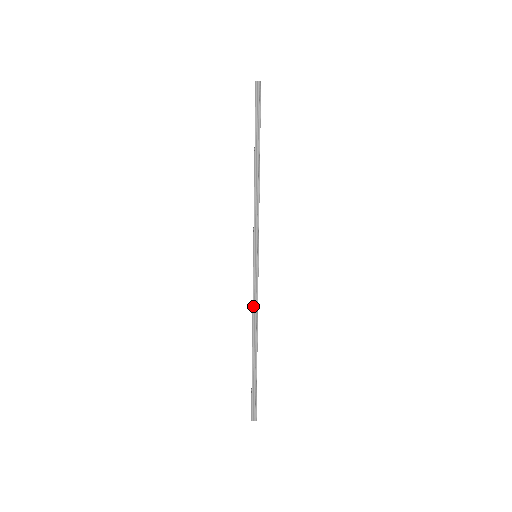
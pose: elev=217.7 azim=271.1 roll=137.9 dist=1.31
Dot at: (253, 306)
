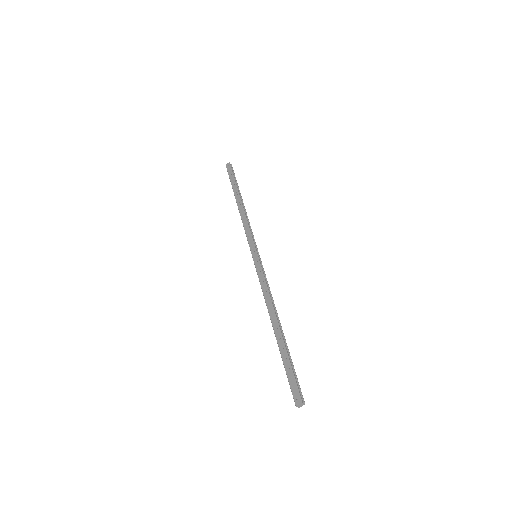
Dot at: (268, 289)
